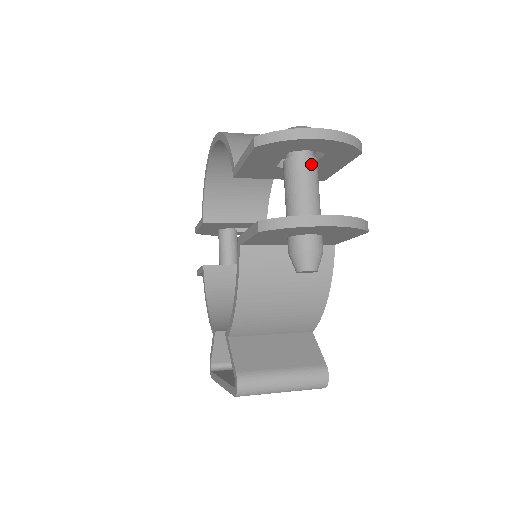
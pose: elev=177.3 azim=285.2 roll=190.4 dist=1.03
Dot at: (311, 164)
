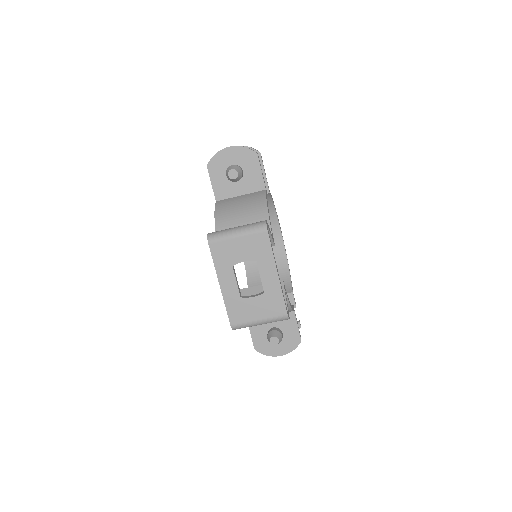
Dot at: occluded
